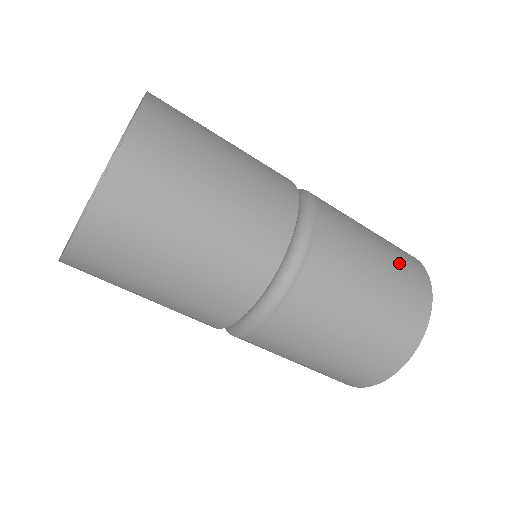
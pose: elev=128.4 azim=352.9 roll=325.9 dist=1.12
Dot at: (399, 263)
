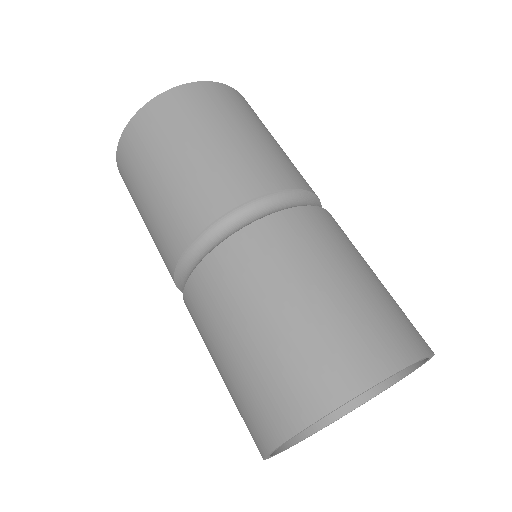
Dot at: (384, 306)
